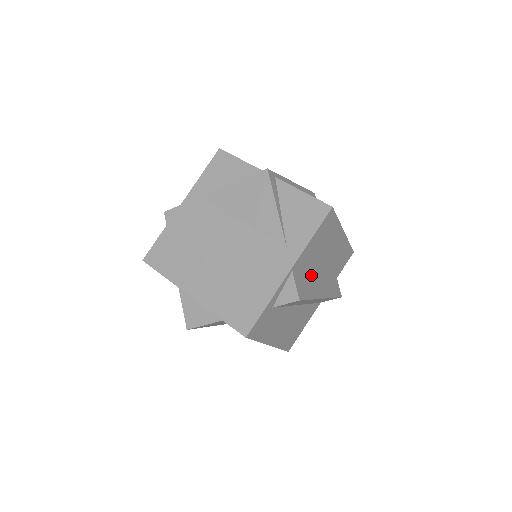
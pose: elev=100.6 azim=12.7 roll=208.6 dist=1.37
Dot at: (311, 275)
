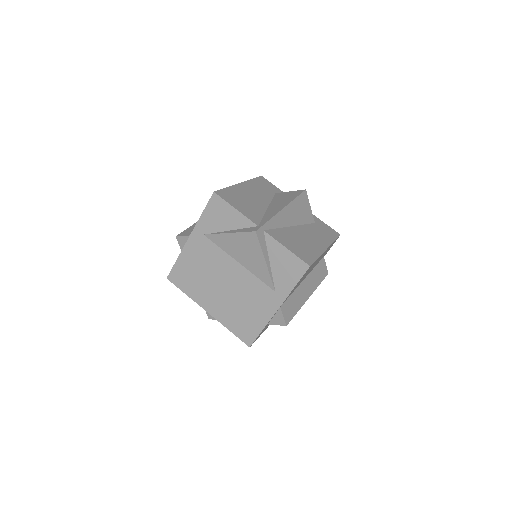
Dot at: (298, 289)
